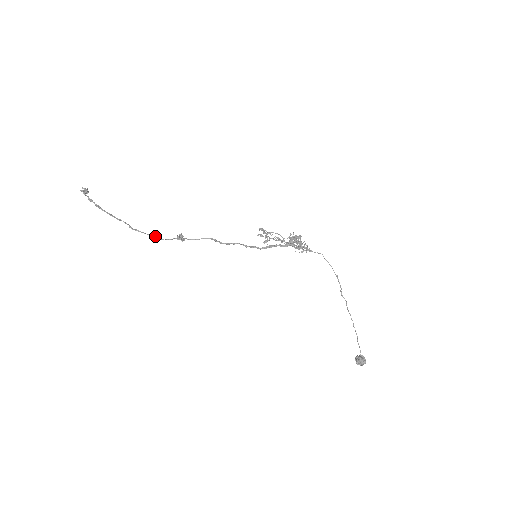
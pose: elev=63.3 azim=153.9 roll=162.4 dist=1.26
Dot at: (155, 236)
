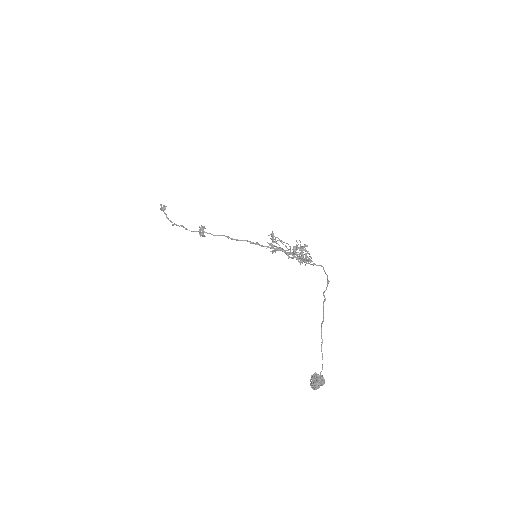
Dot at: (184, 227)
